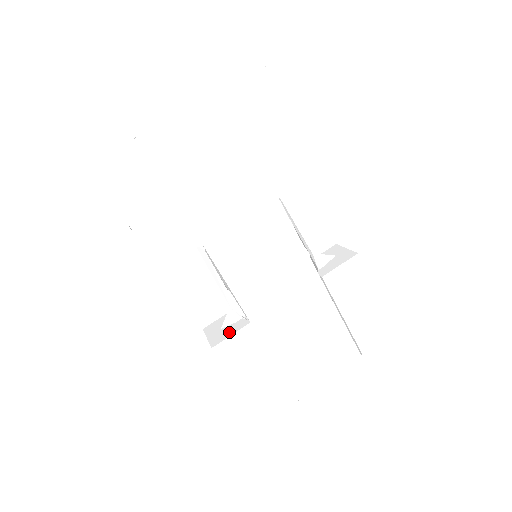
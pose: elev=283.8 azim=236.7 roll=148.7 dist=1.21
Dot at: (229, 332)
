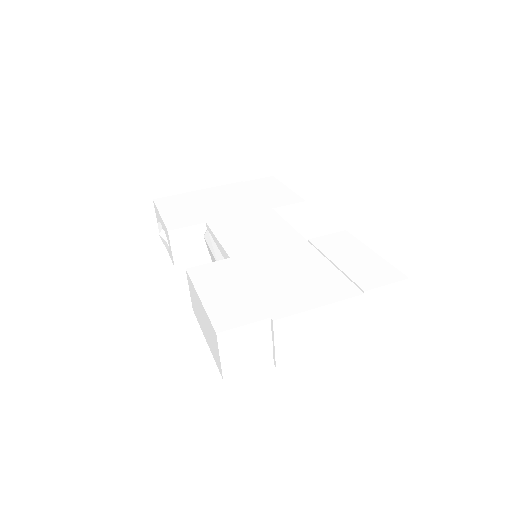
Dot at: occluded
